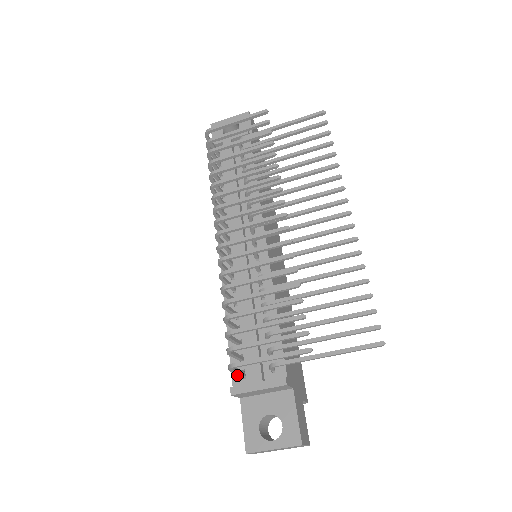
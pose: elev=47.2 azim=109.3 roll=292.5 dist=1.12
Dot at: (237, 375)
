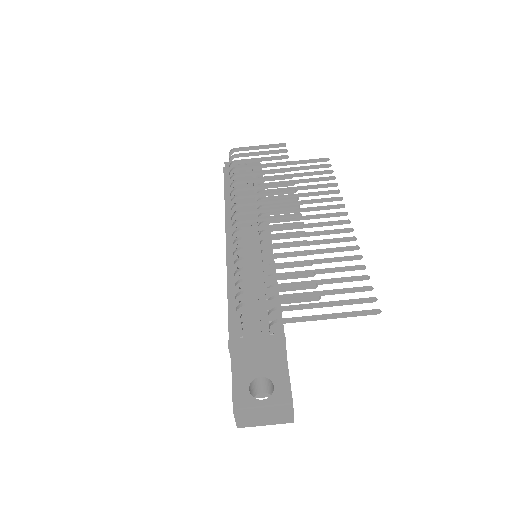
Dot at: (234, 334)
